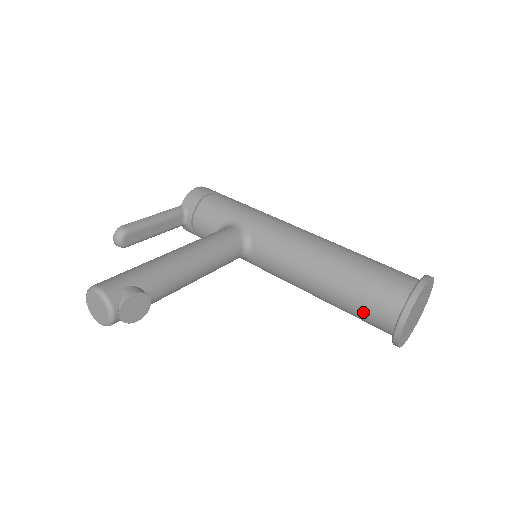
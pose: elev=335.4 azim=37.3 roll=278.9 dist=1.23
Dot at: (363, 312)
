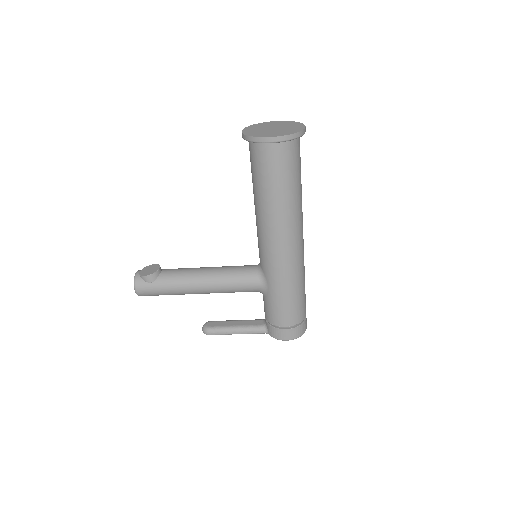
Dot at: (251, 166)
